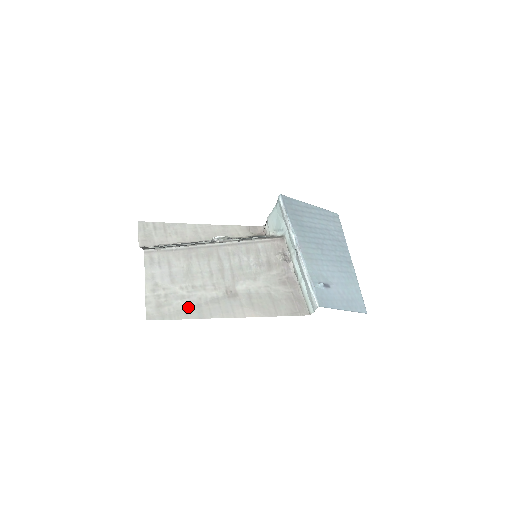
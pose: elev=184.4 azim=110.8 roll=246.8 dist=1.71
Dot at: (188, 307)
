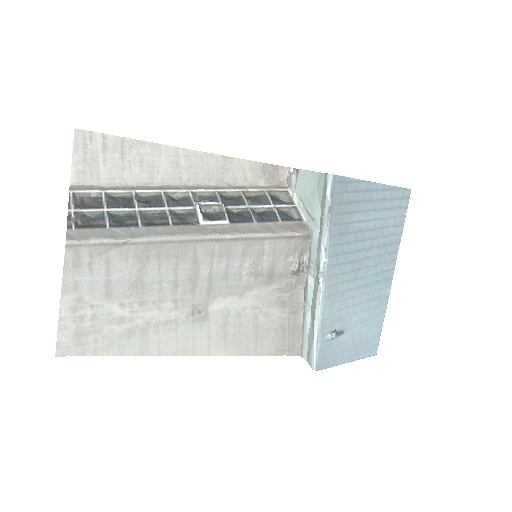
Dot at: (126, 336)
